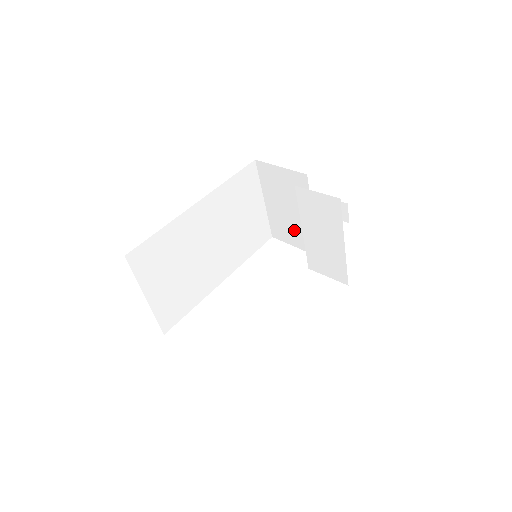
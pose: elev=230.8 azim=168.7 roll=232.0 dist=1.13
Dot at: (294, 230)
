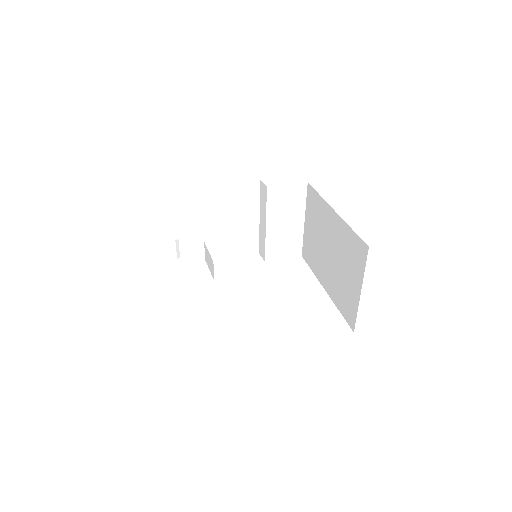
Dot at: (235, 239)
